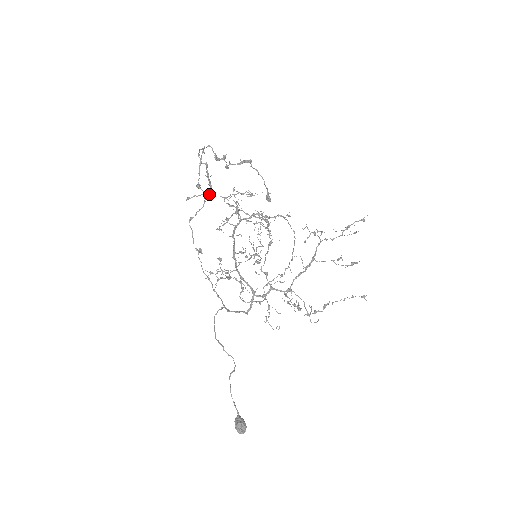
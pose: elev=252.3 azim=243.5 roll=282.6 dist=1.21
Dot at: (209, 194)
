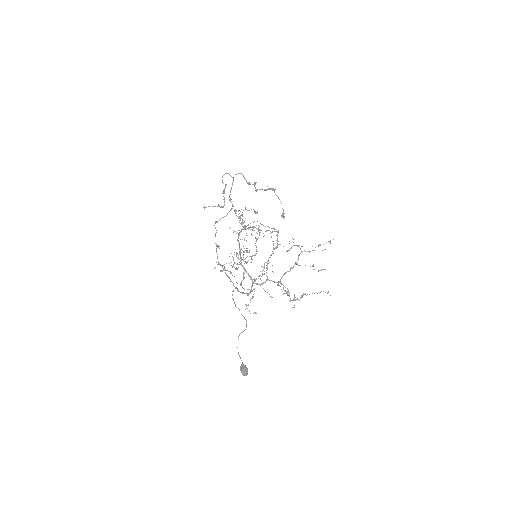
Dot at: (222, 207)
